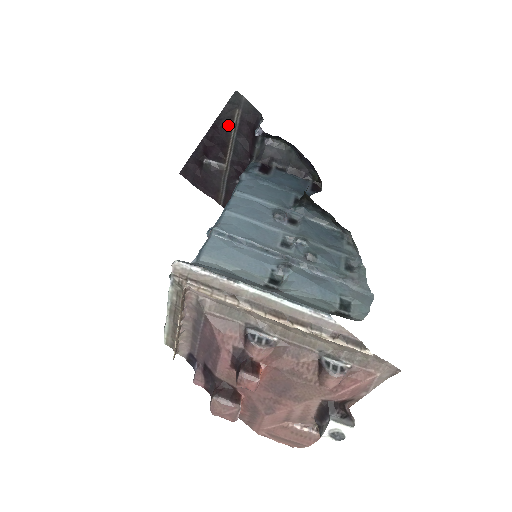
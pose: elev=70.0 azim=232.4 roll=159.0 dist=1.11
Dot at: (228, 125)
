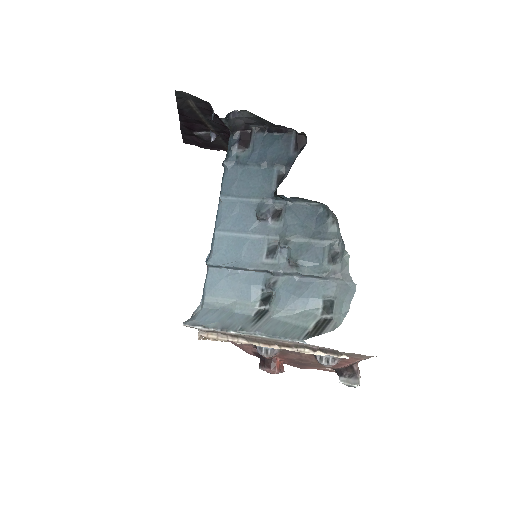
Dot at: (191, 111)
